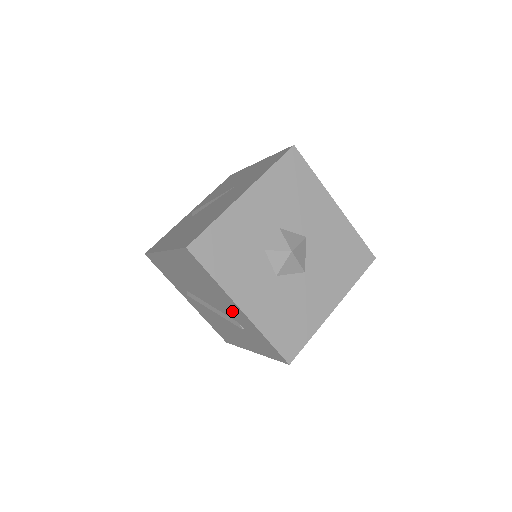
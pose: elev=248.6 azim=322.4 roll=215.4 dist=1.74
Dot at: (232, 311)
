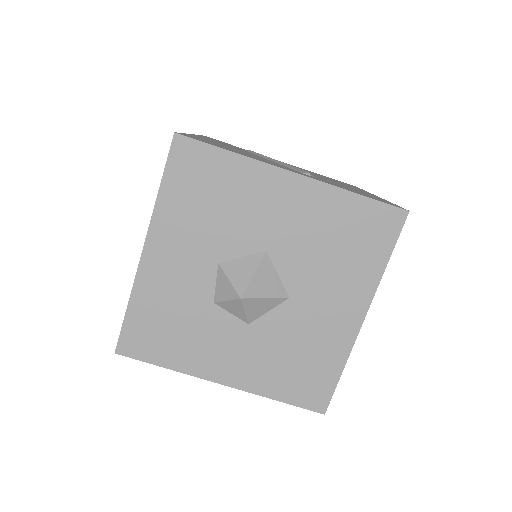
Dot at: occluded
